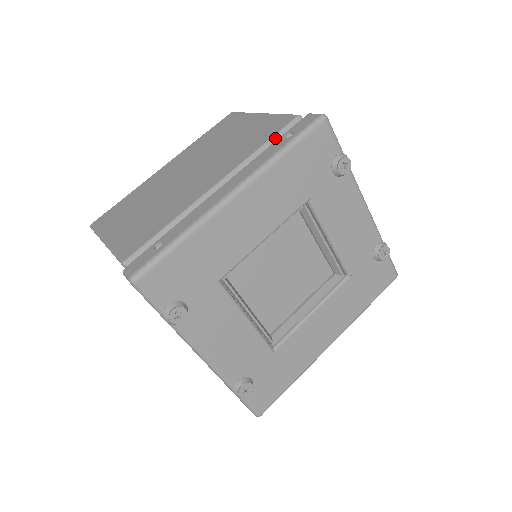
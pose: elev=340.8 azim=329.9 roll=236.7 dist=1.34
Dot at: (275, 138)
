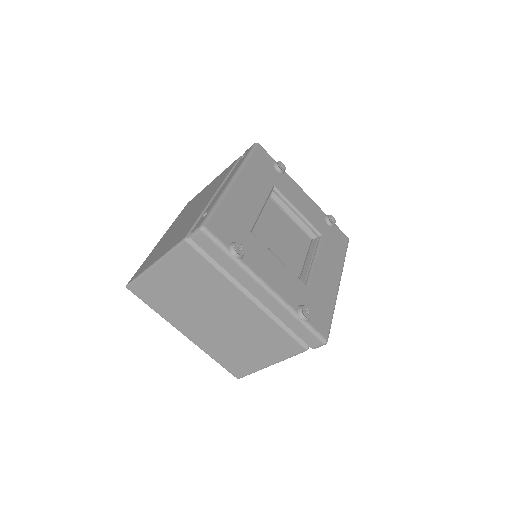
Dot at: occluded
